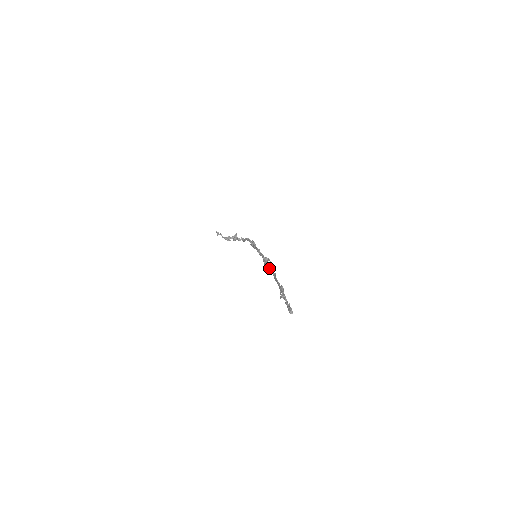
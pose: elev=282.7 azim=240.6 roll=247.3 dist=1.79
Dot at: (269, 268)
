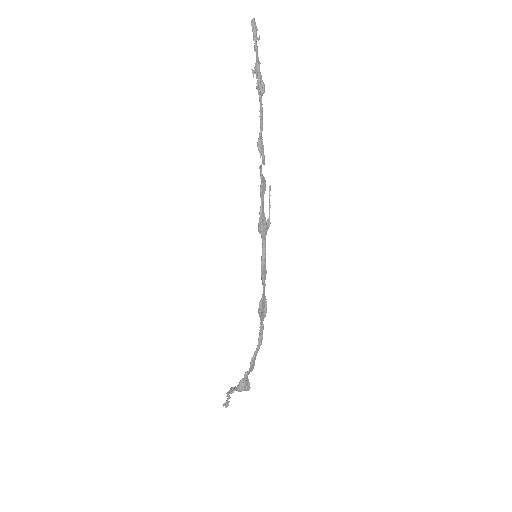
Dot at: (262, 183)
